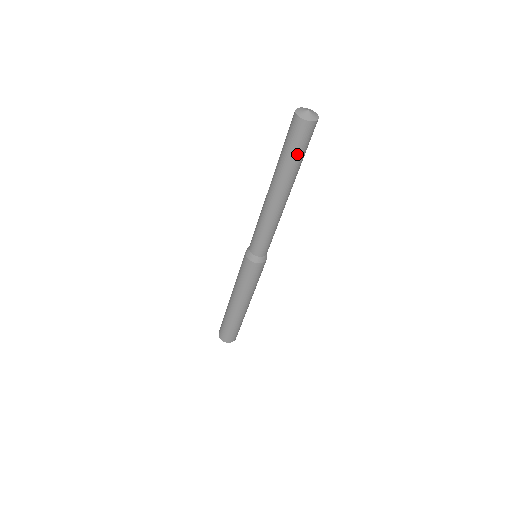
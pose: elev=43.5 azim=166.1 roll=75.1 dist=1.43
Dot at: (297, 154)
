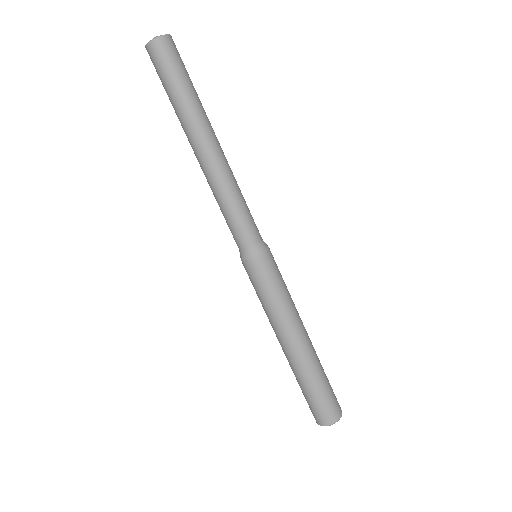
Dot at: (177, 82)
